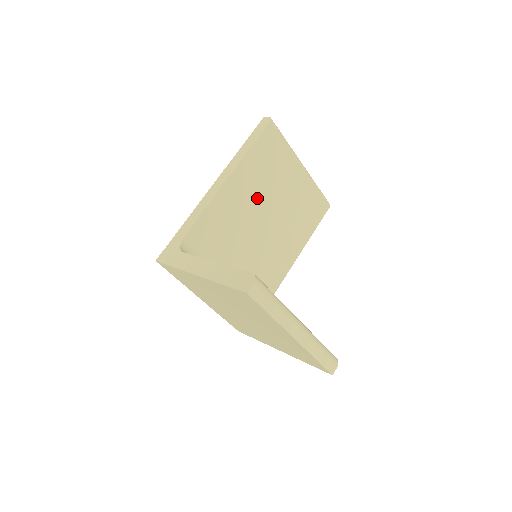
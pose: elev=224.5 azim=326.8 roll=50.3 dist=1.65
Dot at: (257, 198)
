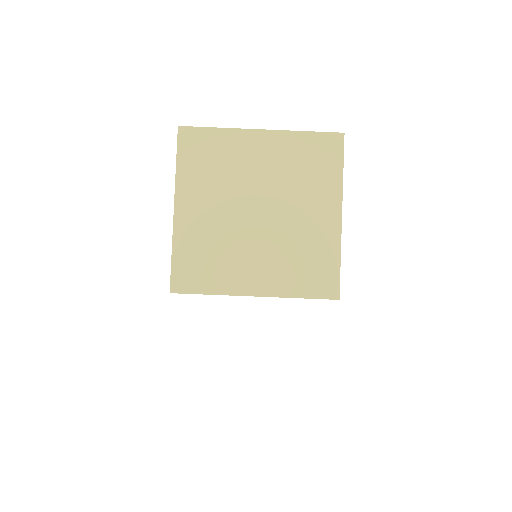
Dot at: occluded
